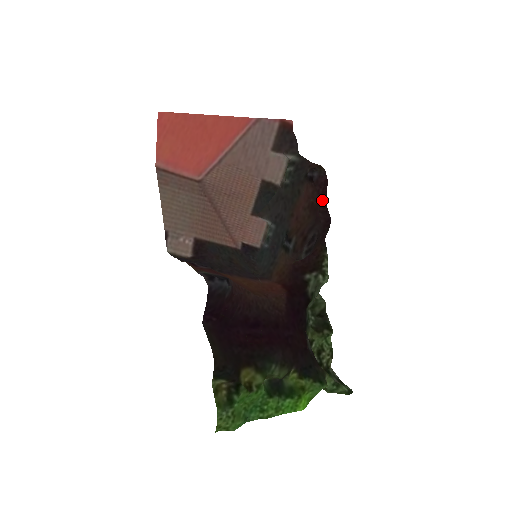
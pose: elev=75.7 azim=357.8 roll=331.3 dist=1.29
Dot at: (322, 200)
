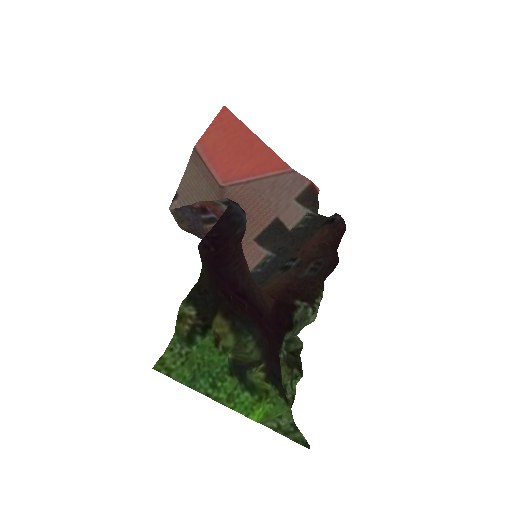
Dot at: (335, 244)
